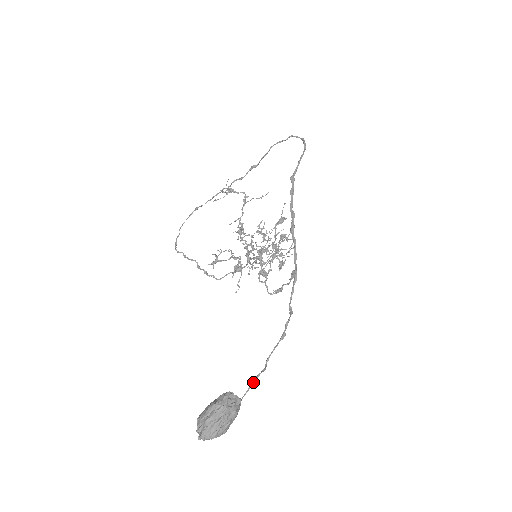
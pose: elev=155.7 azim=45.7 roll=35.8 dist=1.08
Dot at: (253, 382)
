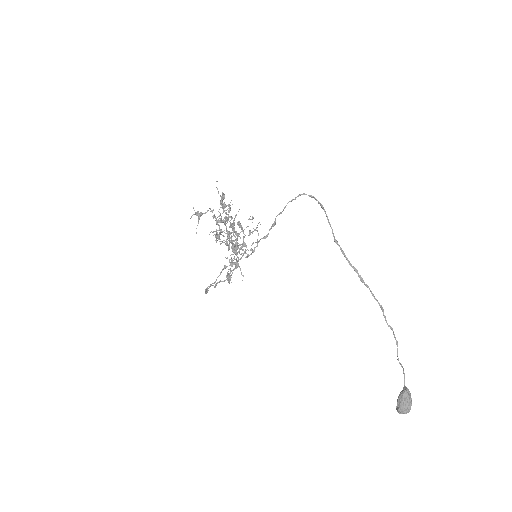
Dot at: (404, 376)
